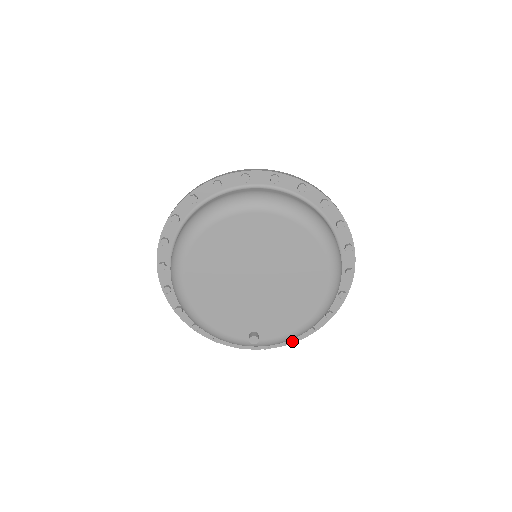
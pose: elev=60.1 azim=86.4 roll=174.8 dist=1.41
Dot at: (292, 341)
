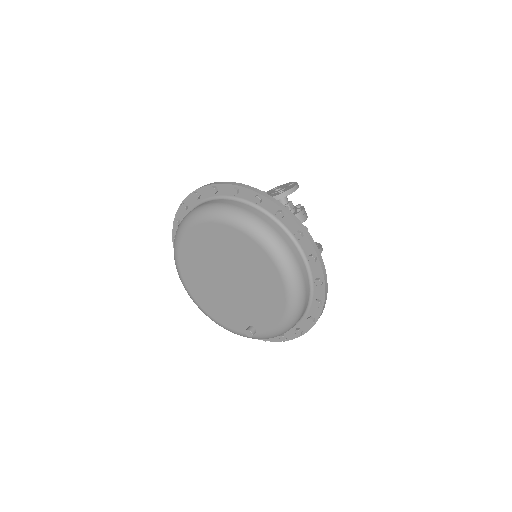
Dot at: (300, 332)
